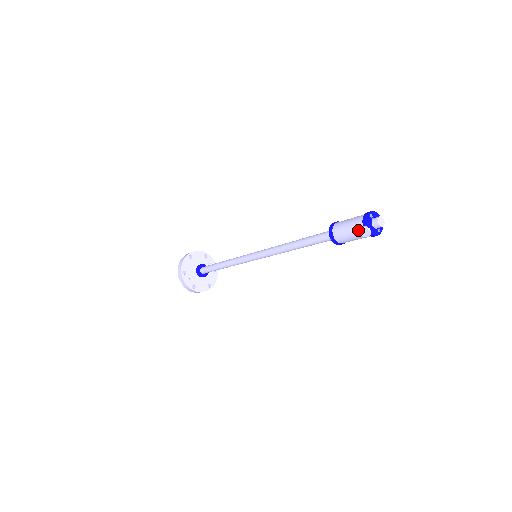
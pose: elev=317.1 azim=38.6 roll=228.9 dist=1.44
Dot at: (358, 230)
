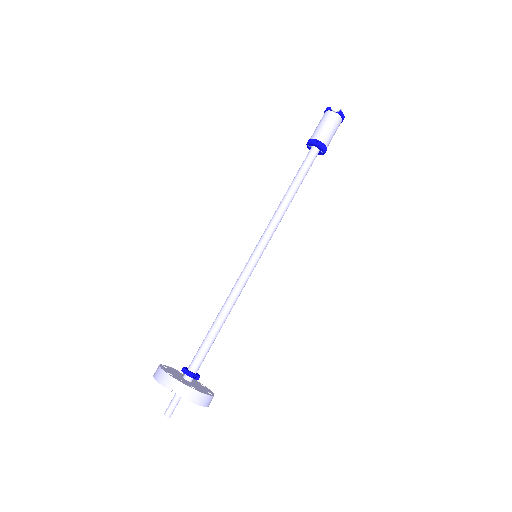
Dot at: (330, 117)
